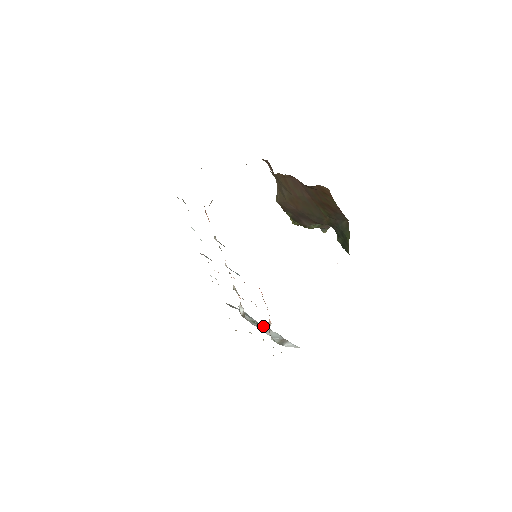
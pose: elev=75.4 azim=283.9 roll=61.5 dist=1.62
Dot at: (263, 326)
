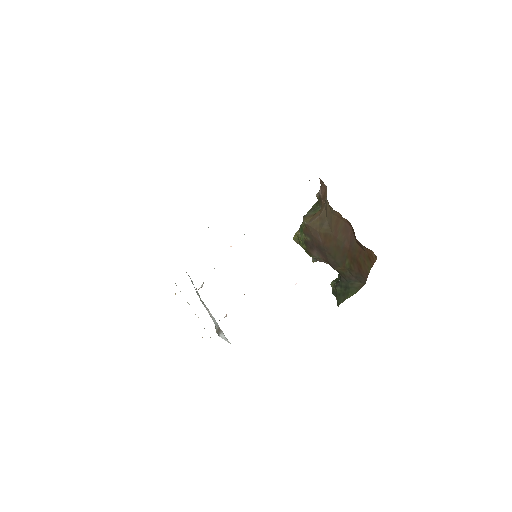
Dot at: occluded
